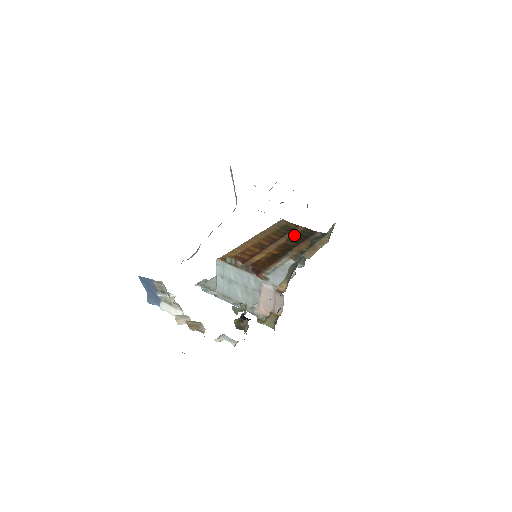
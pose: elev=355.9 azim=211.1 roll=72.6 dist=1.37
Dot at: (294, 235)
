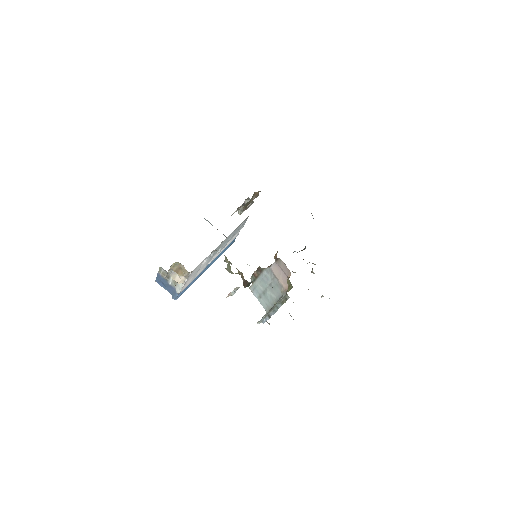
Dot at: occluded
